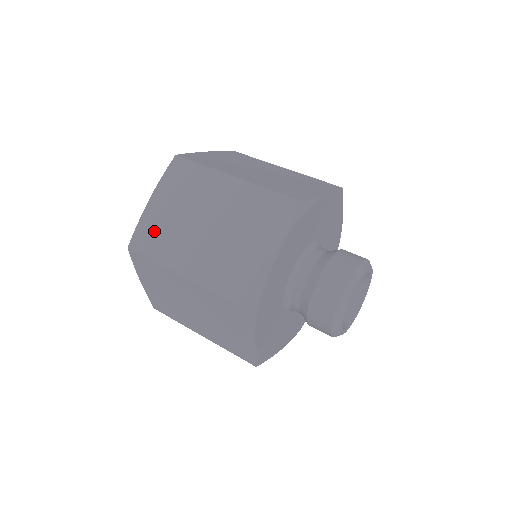
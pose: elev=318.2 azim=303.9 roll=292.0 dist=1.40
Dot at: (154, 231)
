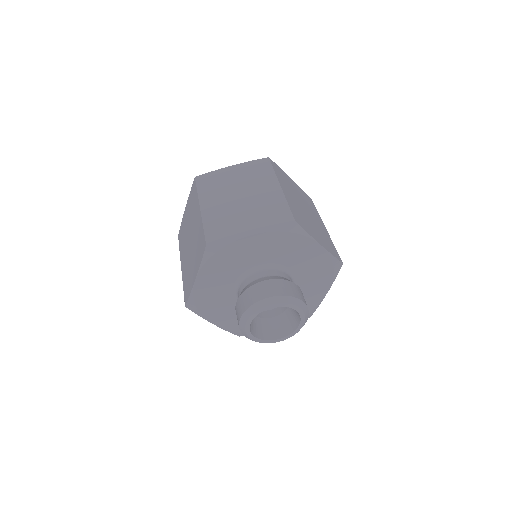
Dot at: (215, 180)
